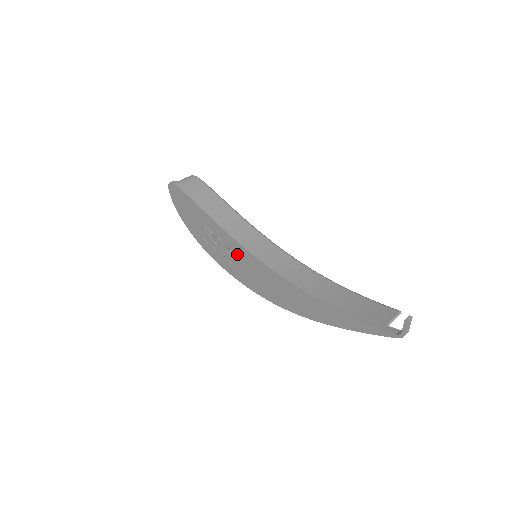
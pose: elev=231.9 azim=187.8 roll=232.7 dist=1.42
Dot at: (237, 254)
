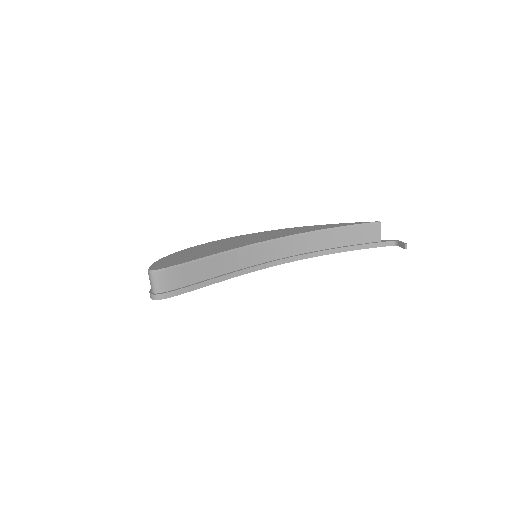
Dot at: occluded
